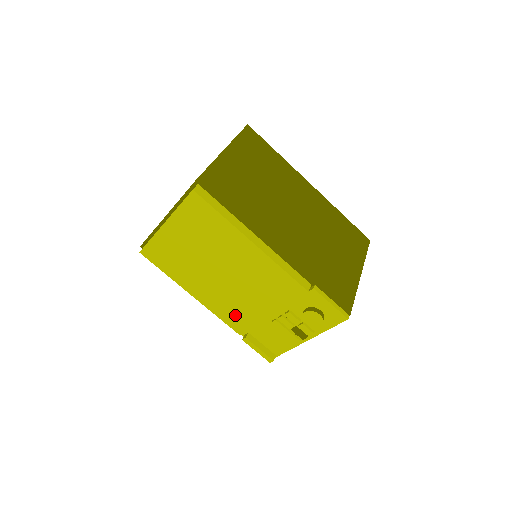
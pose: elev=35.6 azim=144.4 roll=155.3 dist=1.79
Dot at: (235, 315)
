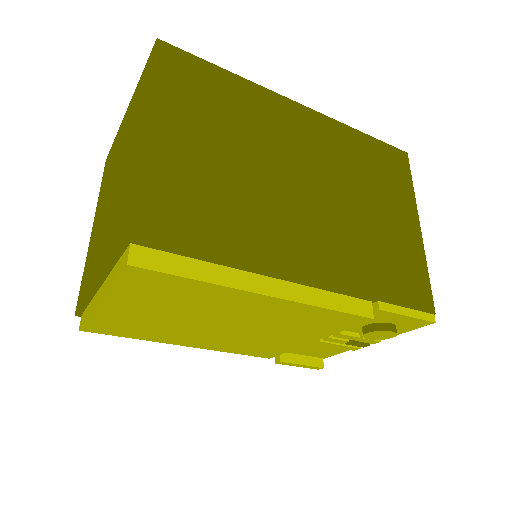
Dot at: (257, 349)
